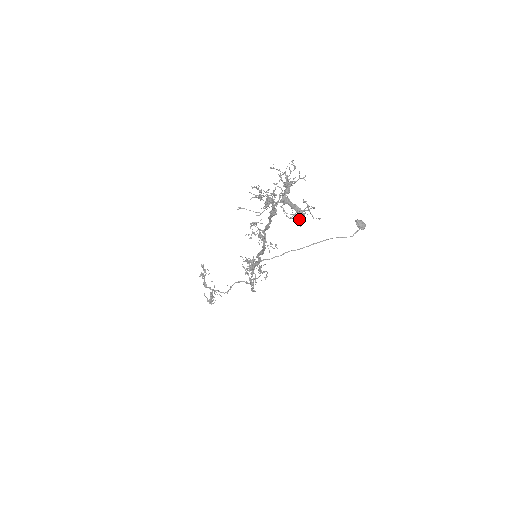
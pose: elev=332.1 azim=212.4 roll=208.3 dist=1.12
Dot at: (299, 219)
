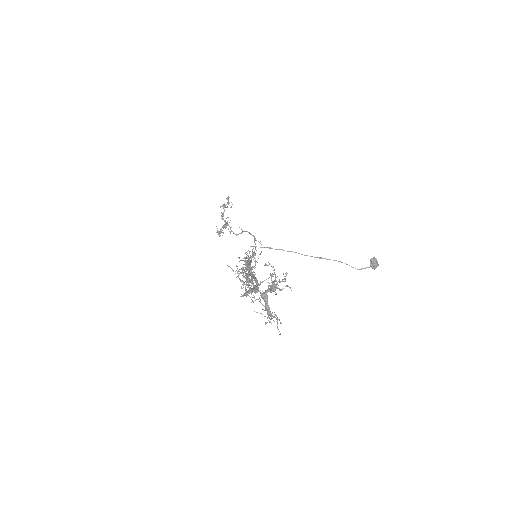
Dot at: (267, 318)
